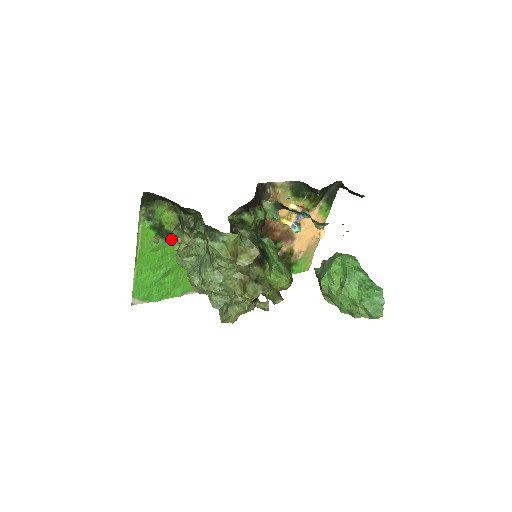
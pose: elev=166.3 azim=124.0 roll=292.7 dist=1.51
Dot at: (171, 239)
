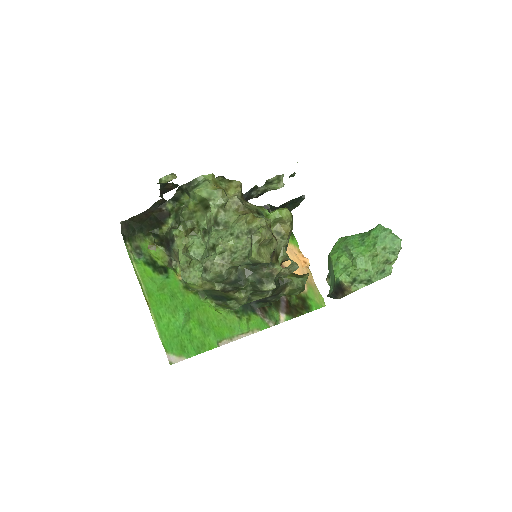
Dot at: (171, 276)
